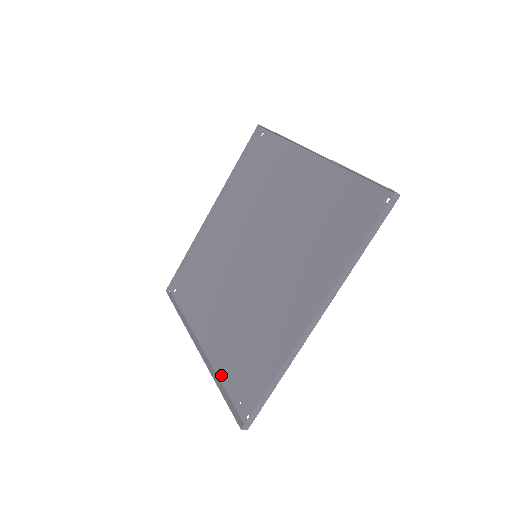
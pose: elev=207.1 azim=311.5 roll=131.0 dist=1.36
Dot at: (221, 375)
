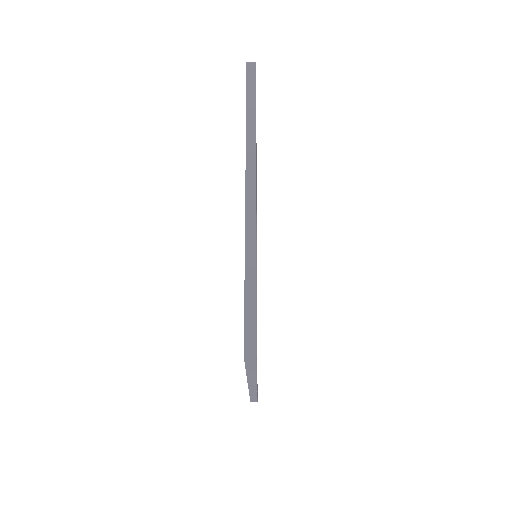
Dot at: occluded
